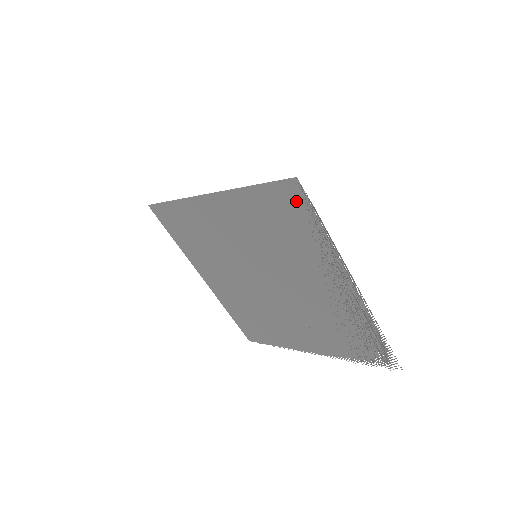
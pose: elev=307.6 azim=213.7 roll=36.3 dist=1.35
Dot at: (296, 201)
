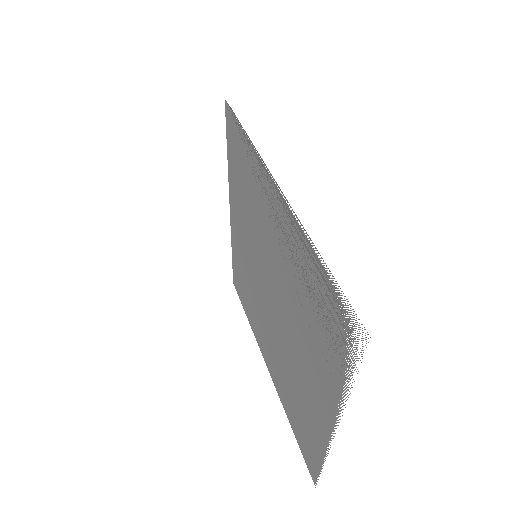
Dot at: (233, 127)
